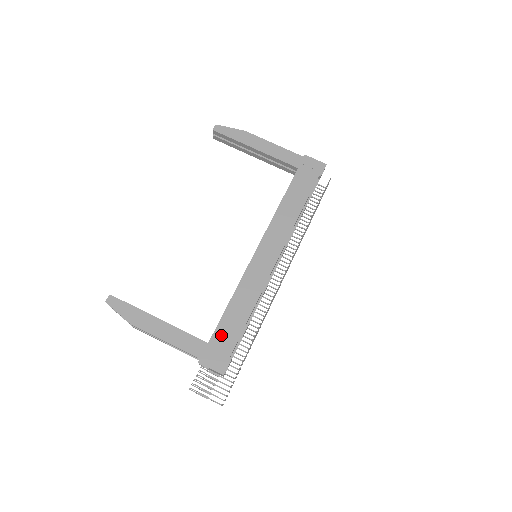
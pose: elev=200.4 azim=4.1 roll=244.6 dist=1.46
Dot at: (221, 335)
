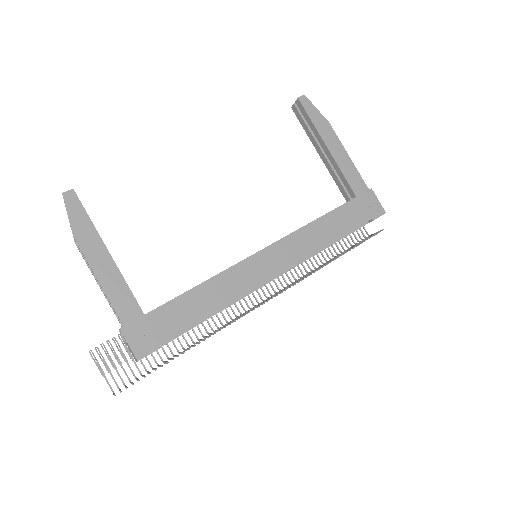
Dot at: (164, 315)
